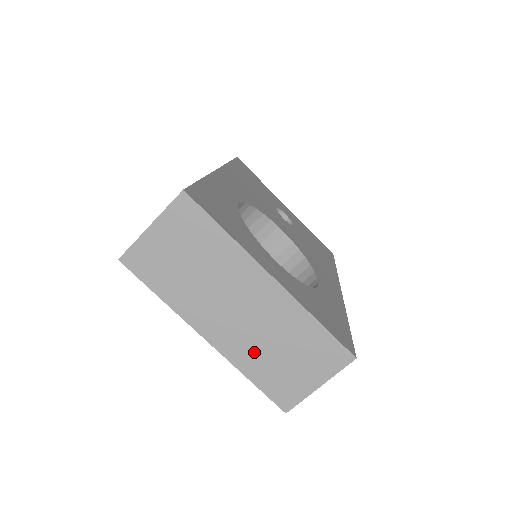
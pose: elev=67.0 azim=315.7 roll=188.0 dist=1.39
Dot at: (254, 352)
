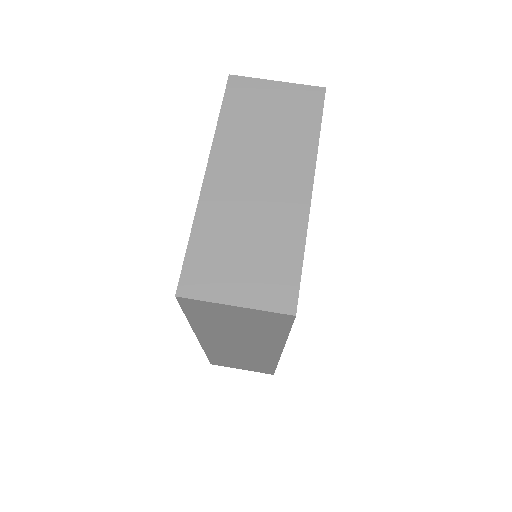
Dot at: (225, 220)
